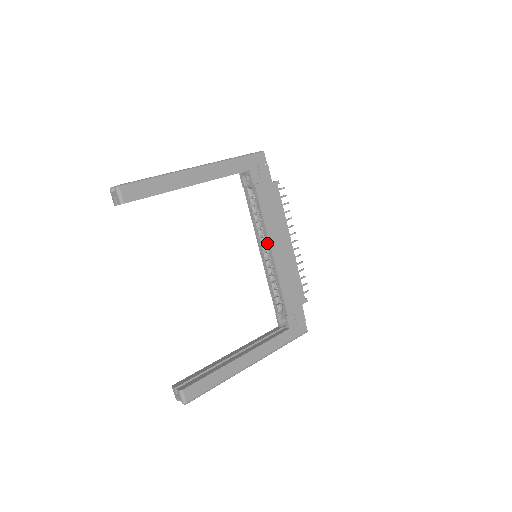
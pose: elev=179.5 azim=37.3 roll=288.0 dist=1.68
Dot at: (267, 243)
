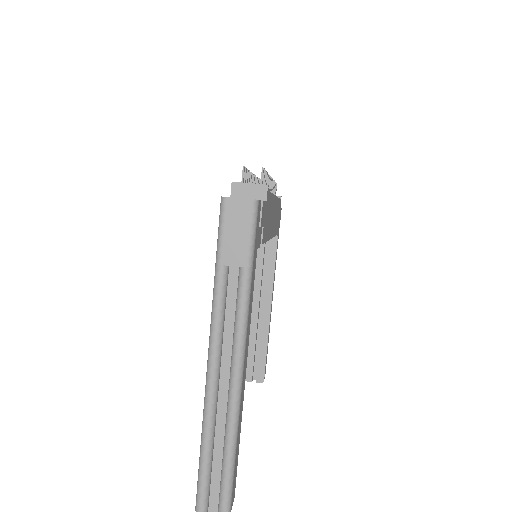
Dot at: occluded
